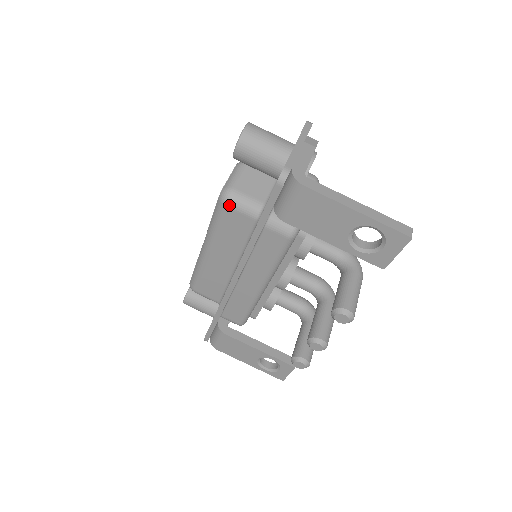
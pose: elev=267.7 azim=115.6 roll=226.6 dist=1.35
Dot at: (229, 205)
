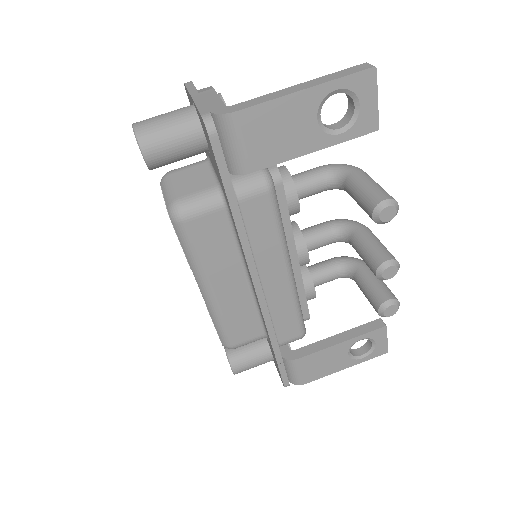
Dot at: (187, 217)
